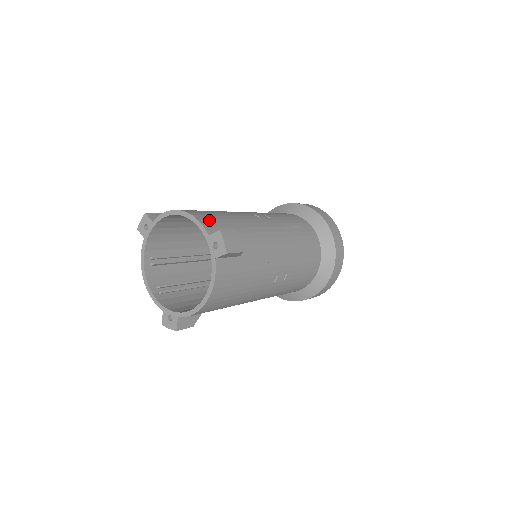
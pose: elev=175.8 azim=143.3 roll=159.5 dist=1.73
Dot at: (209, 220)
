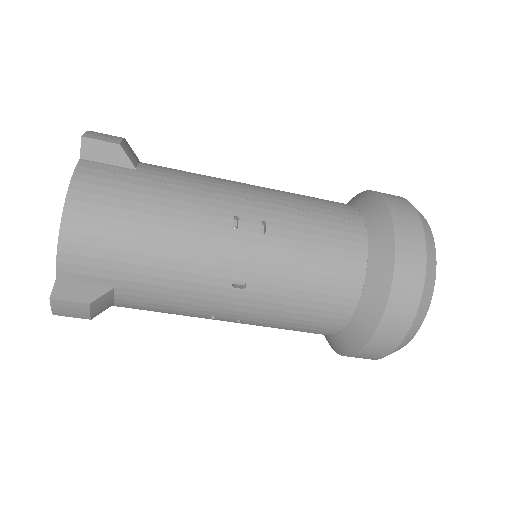
Dot at: occluded
